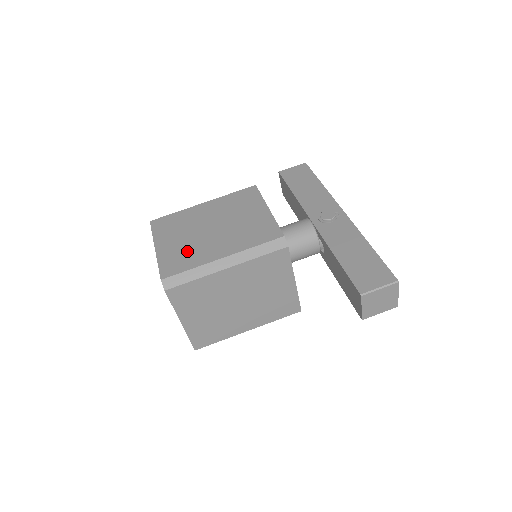
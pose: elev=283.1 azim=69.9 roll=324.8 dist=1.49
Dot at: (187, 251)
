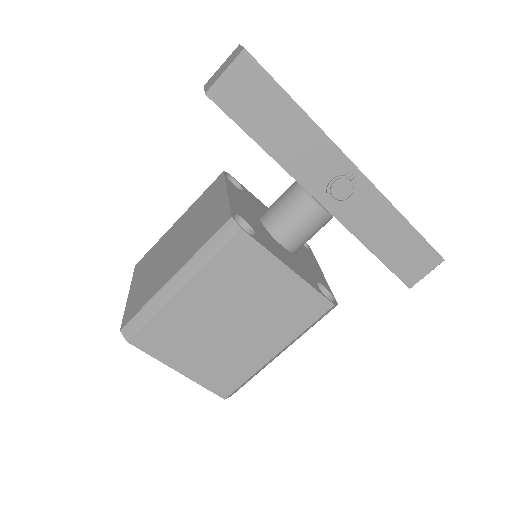
Dot at: (226, 363)
